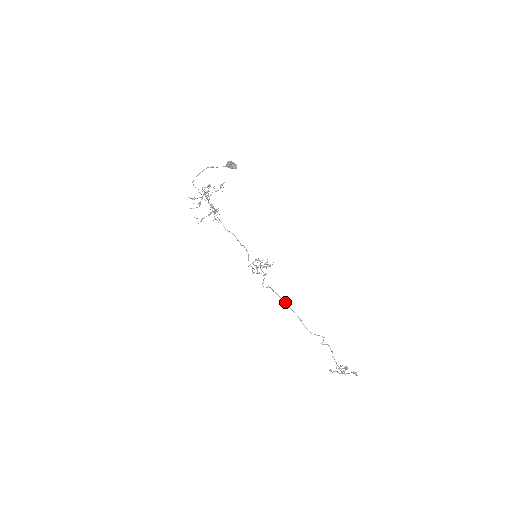
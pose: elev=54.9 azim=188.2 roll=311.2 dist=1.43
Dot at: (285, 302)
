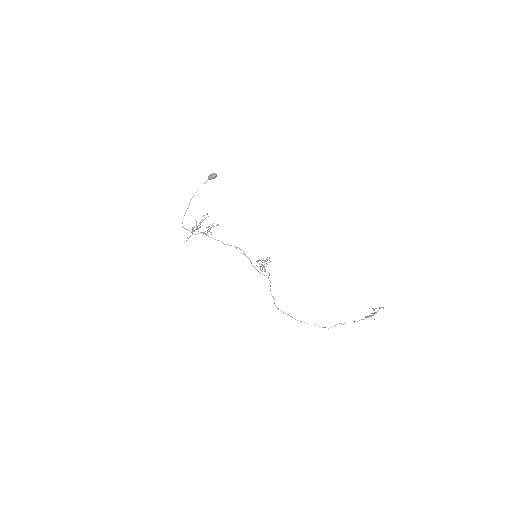
Dot at: (292, 317)
